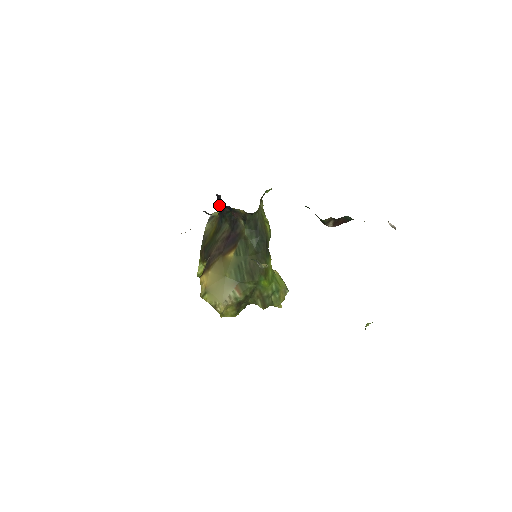
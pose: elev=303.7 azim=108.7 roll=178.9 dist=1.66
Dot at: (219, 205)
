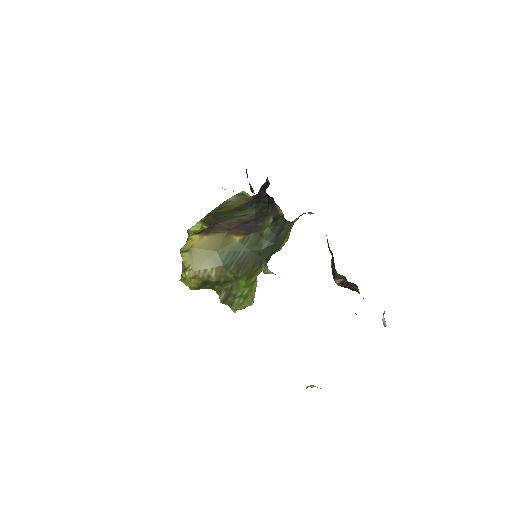
Dot at: (262, 190)
